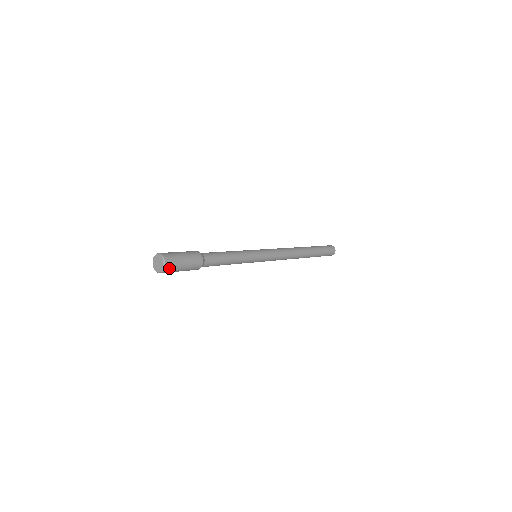
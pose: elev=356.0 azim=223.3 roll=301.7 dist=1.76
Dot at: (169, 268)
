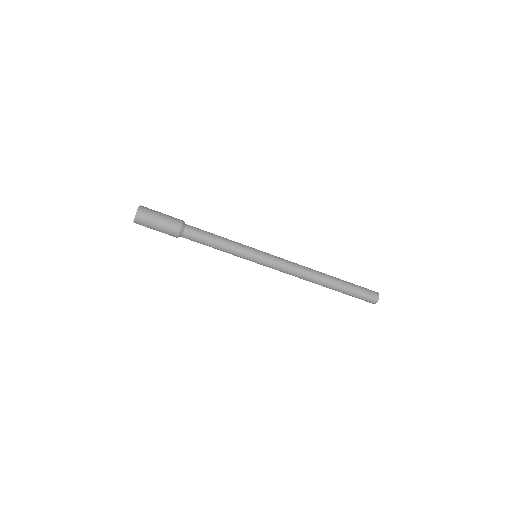
Dot at: (142, 217)
